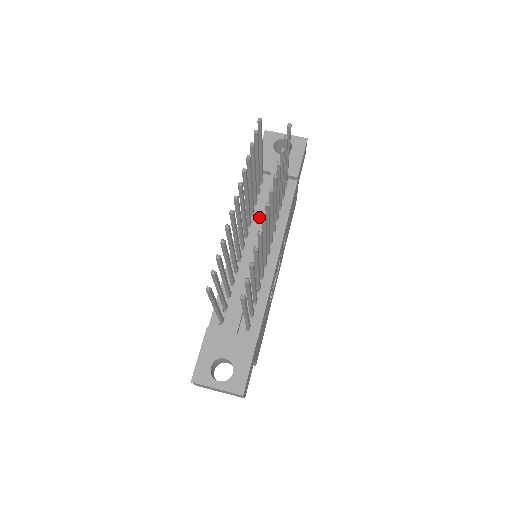
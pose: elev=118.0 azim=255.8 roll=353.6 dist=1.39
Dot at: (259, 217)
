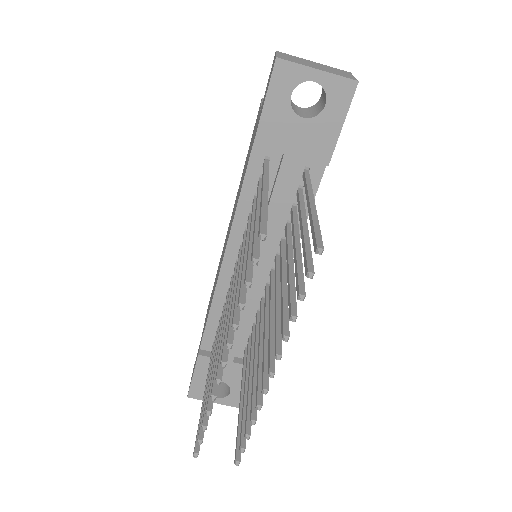
Dot at: occluded
